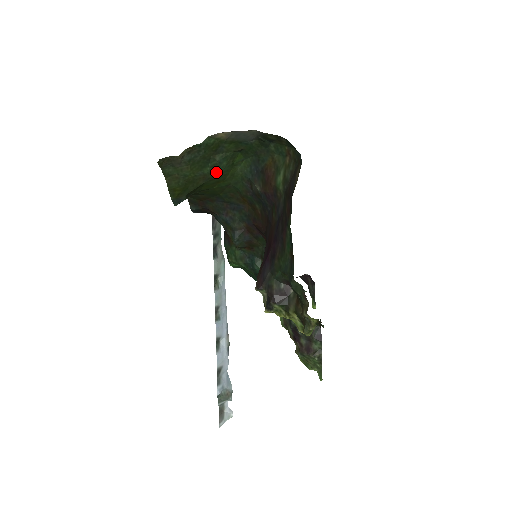
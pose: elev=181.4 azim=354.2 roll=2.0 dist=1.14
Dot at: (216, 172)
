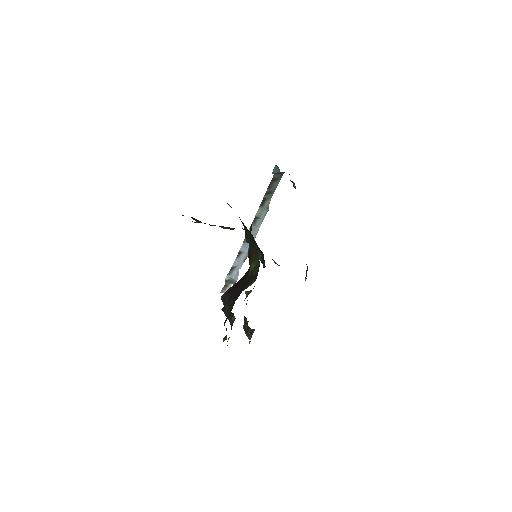
Dot at: occluded
